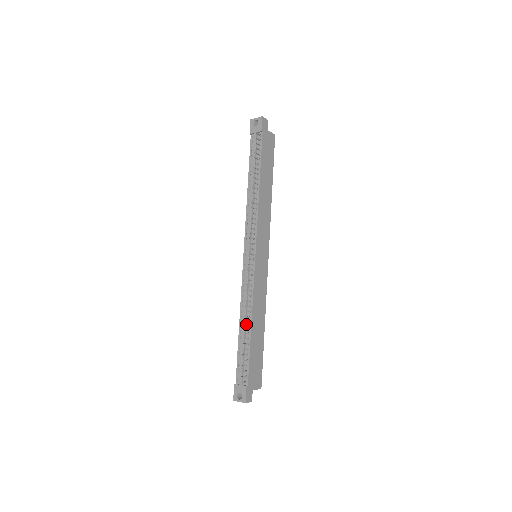
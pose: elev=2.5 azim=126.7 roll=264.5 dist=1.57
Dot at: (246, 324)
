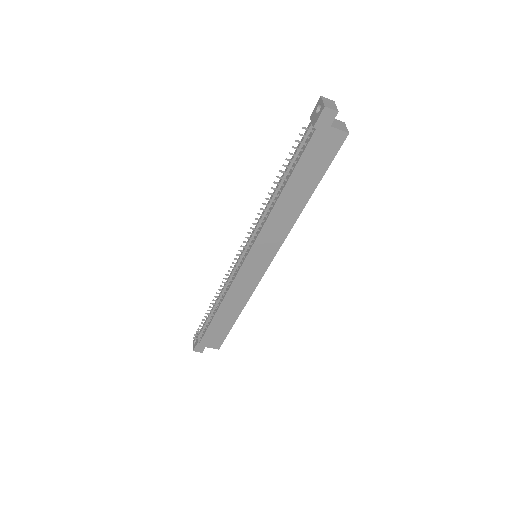
Dot at: (218, 303)
